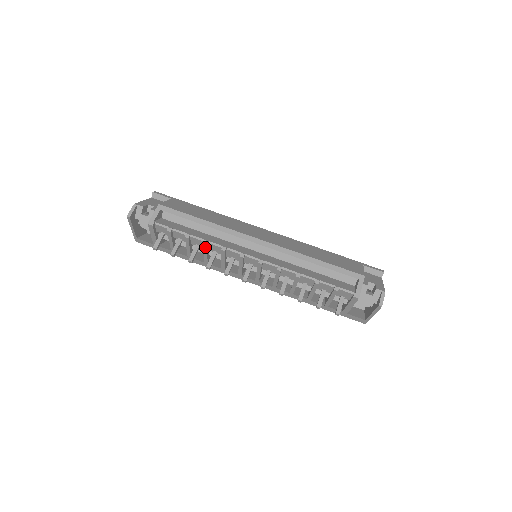
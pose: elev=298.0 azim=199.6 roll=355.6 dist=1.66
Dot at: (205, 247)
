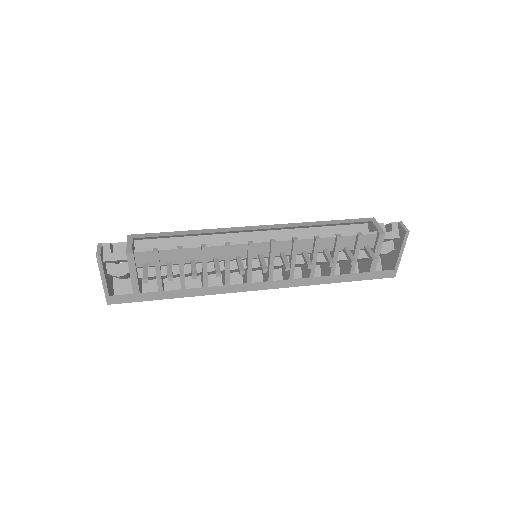
Dot at: (204, 254)
